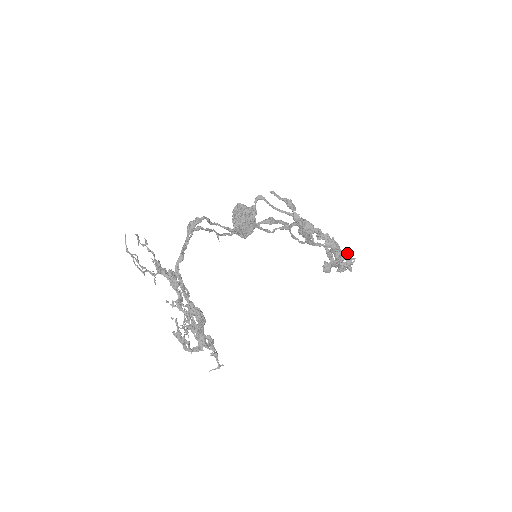
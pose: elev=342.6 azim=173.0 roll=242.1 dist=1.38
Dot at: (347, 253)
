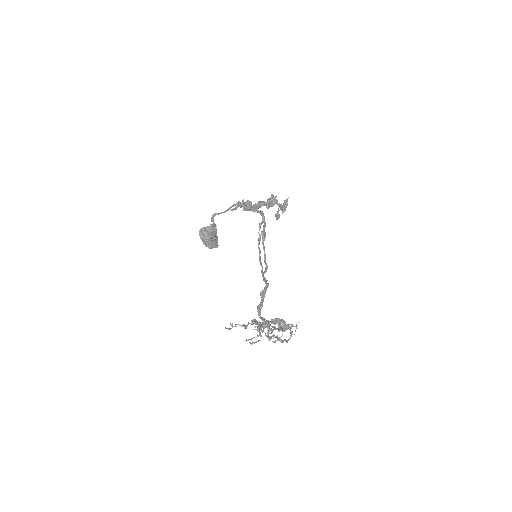
Dot at: (272, 194)
